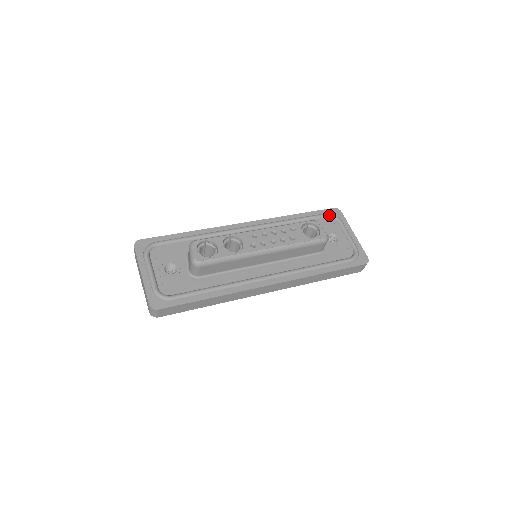
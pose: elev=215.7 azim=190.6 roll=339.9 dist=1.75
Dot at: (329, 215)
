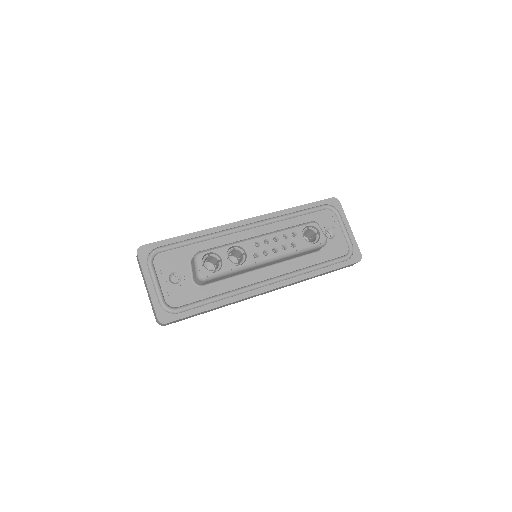
Dot at: (328, 207)
